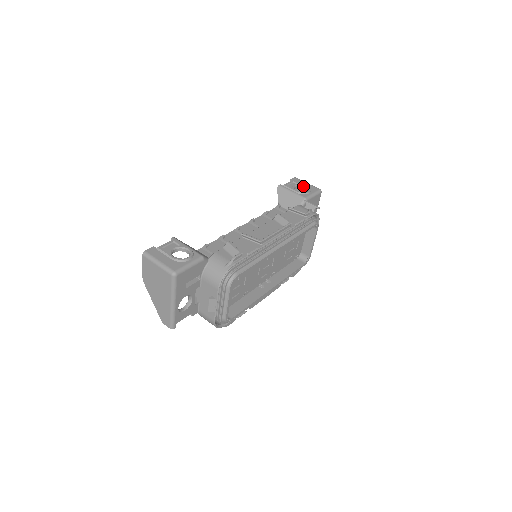
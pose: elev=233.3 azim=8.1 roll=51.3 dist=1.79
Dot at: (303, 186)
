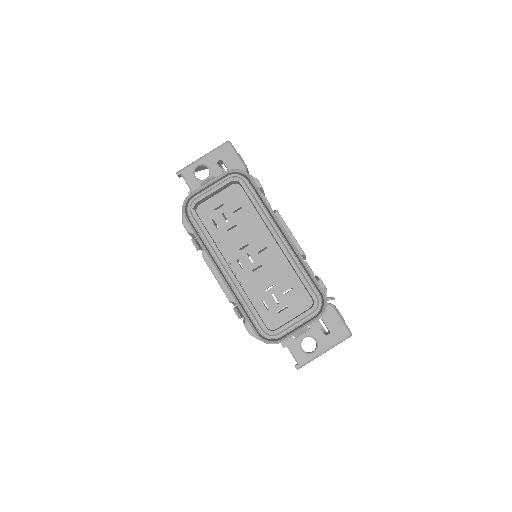
Dot at: occluded
